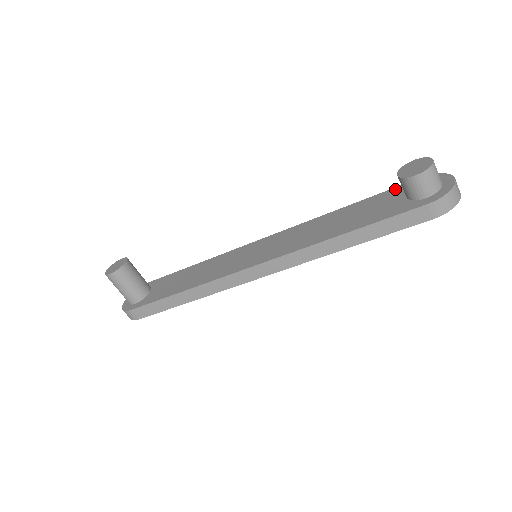
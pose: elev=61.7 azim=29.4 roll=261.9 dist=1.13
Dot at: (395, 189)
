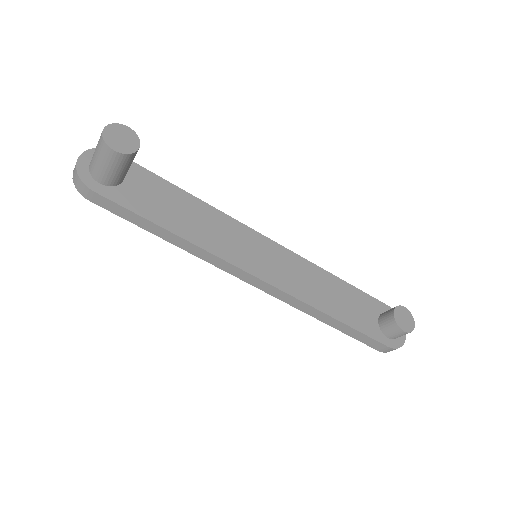
Dot at: (374, 300)
